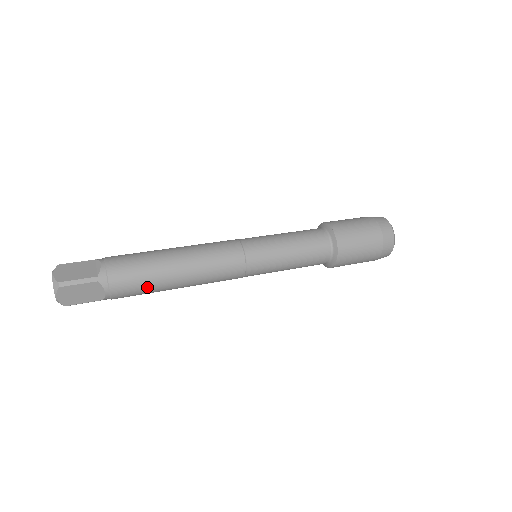
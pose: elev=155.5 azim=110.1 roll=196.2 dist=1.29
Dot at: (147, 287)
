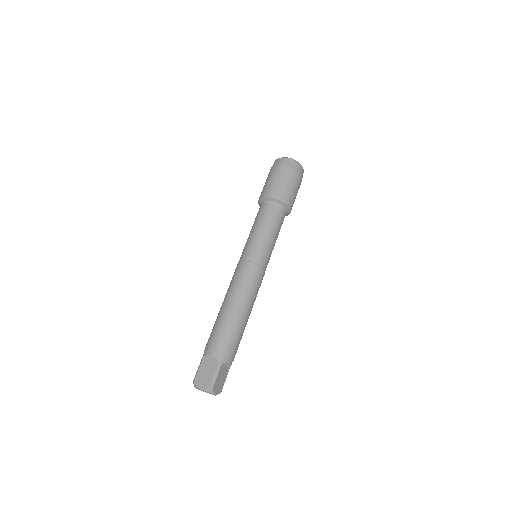
Dot at: (240, 336)
